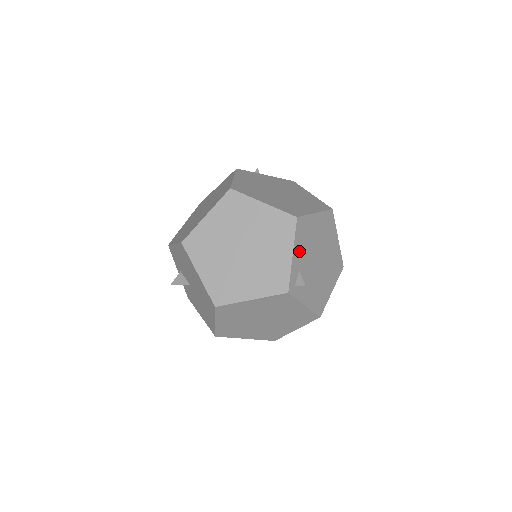
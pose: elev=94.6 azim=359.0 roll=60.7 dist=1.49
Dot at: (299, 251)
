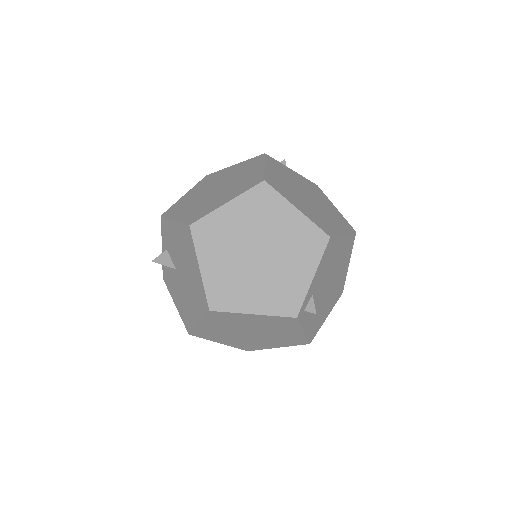
Dot at: (319, 274)
